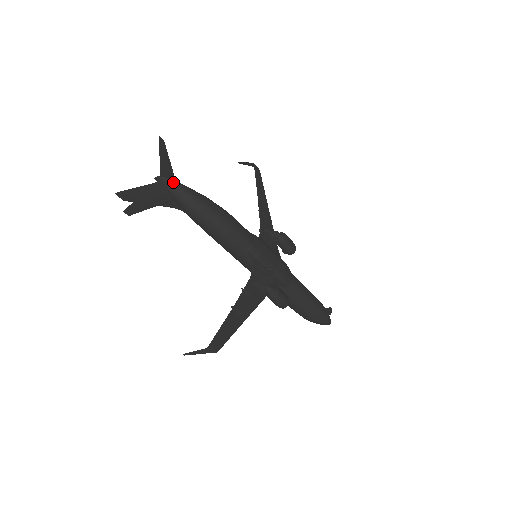
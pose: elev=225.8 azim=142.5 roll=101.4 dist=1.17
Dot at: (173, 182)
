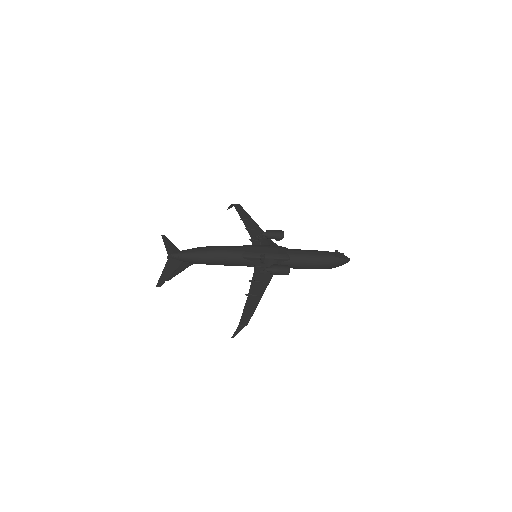
Dot at: (175, 254)
